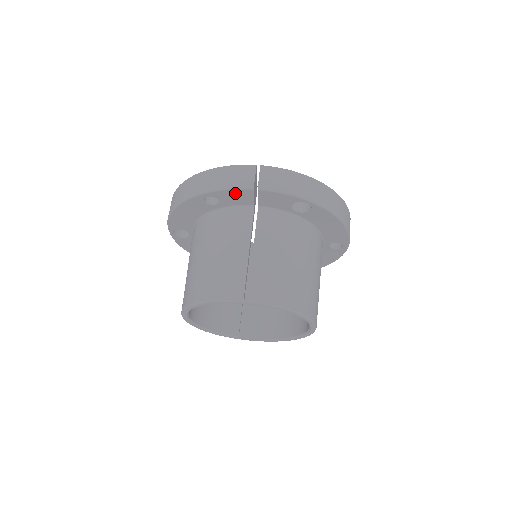
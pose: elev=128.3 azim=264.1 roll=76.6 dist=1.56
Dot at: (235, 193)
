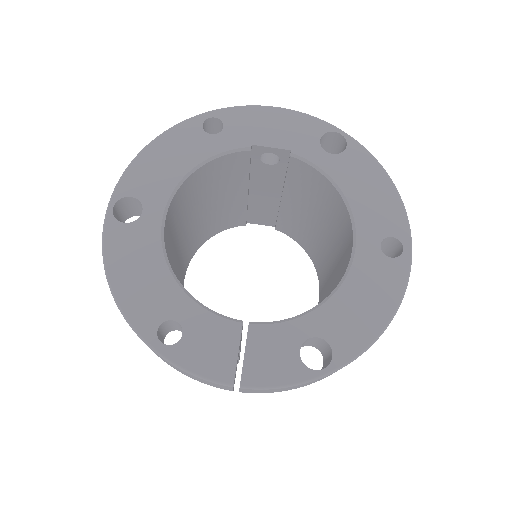
Dot at: occluded
